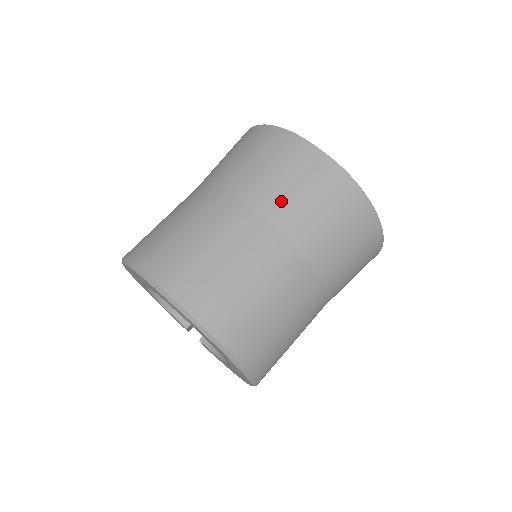
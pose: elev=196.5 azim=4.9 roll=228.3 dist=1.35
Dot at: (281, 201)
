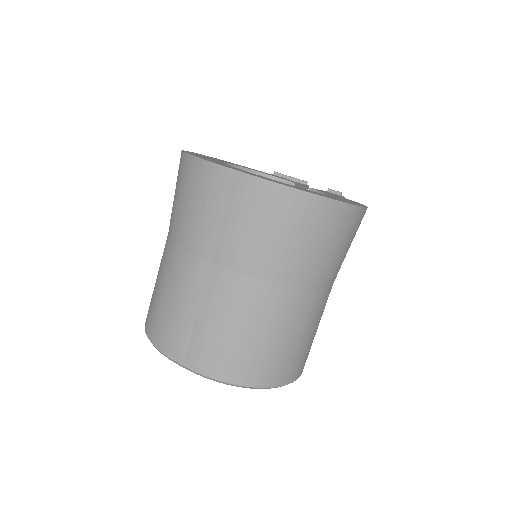
Dot at: (222, 241)
